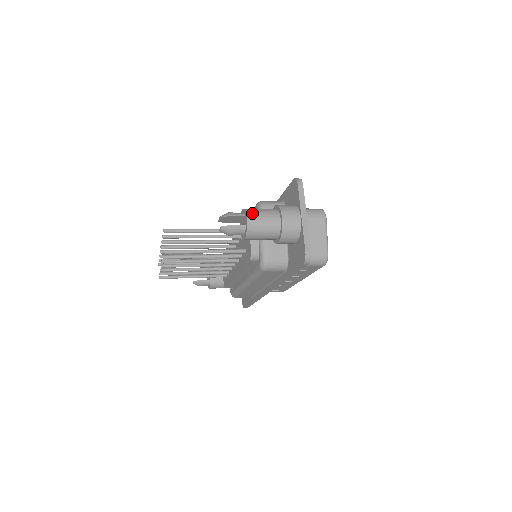
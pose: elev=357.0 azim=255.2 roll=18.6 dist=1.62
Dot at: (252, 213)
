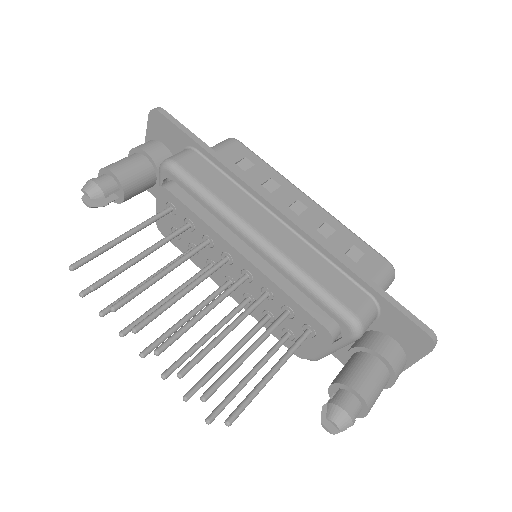
Dot at: occluded
